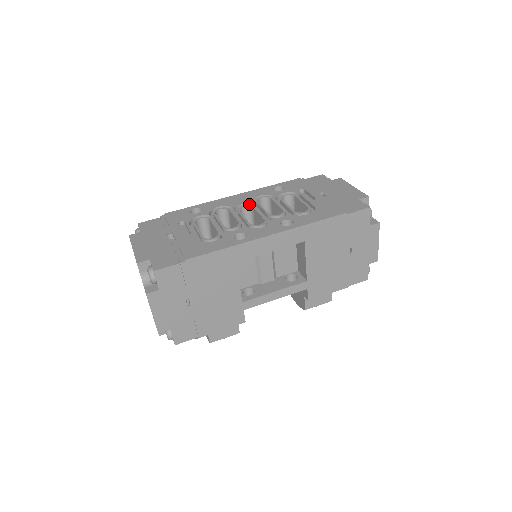
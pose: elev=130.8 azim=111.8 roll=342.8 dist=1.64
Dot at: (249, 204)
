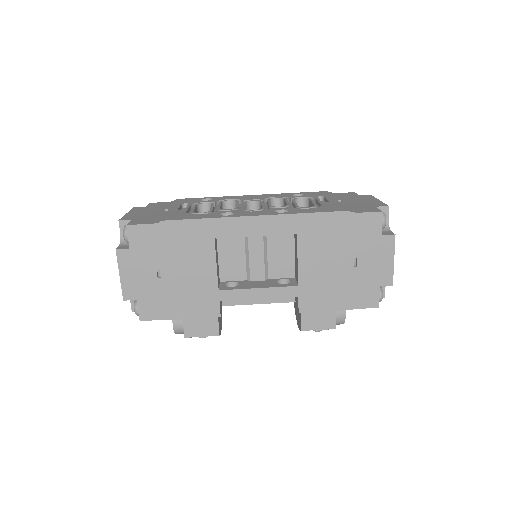
Dot at: occluded
